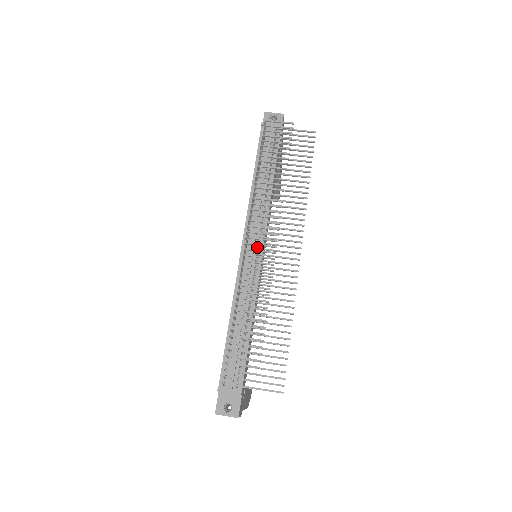
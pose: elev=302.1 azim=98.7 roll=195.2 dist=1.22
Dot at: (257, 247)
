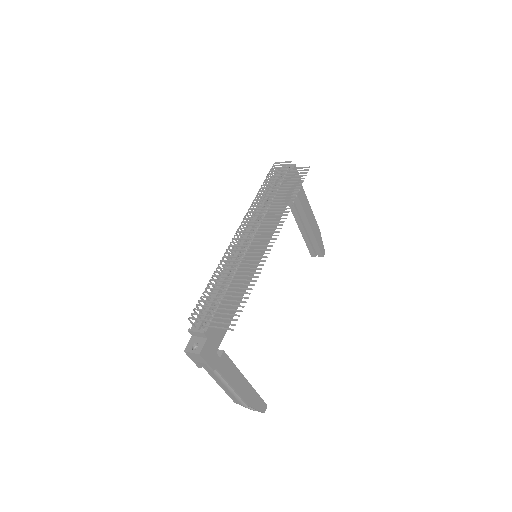
Dot at: (249, 240)
